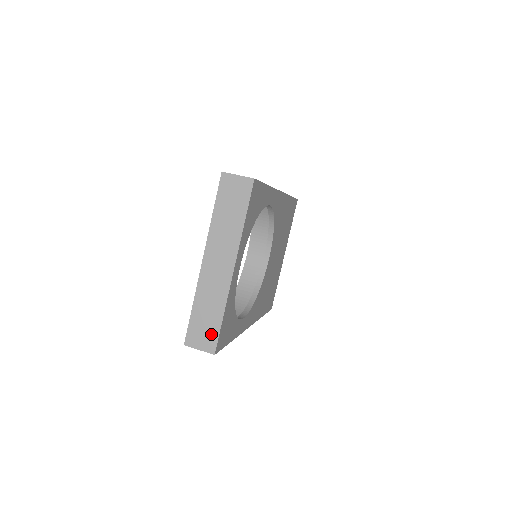
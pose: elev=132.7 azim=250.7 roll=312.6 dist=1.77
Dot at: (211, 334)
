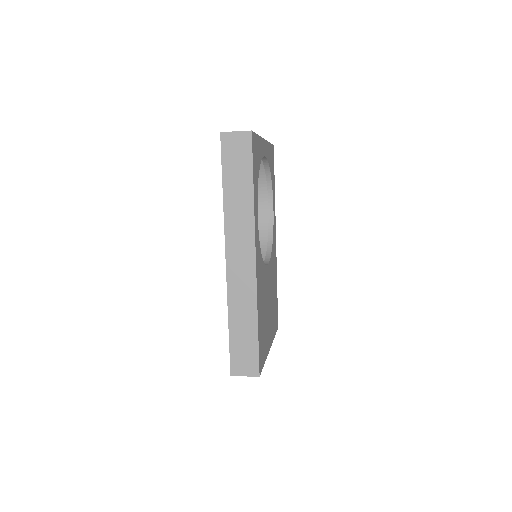
Dot at: occluded
